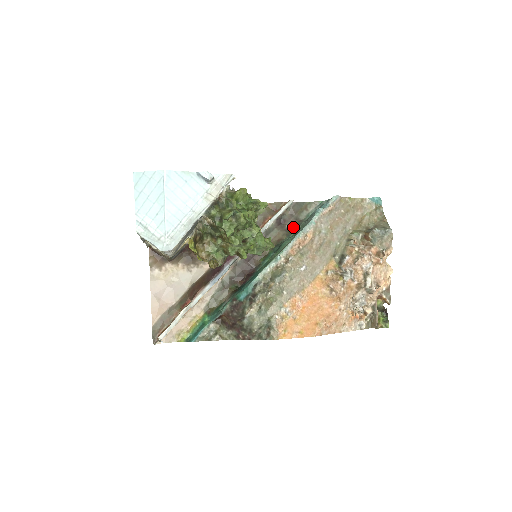
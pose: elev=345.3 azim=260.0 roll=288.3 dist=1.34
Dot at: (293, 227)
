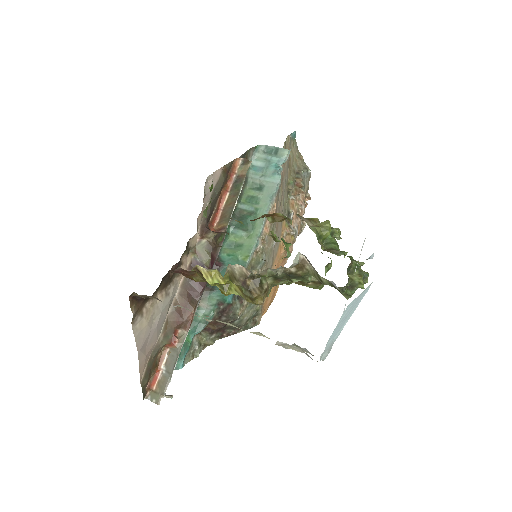
Dot at: occluded
